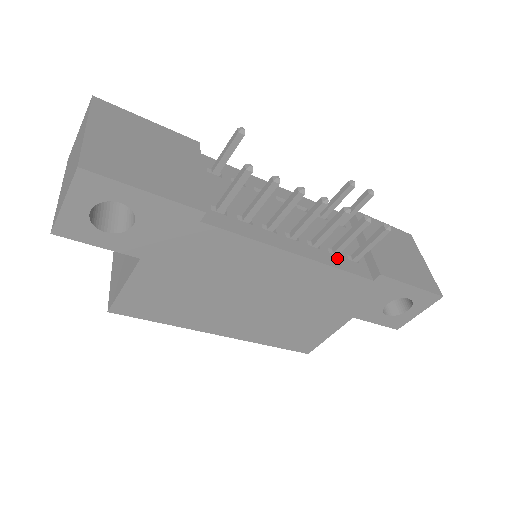
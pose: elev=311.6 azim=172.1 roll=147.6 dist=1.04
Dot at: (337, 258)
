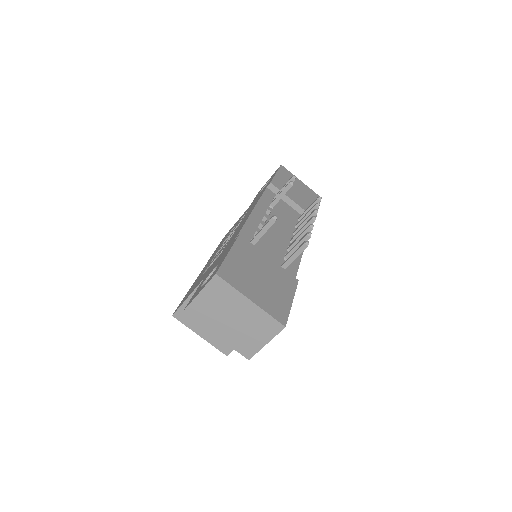
Dot at: occluded
